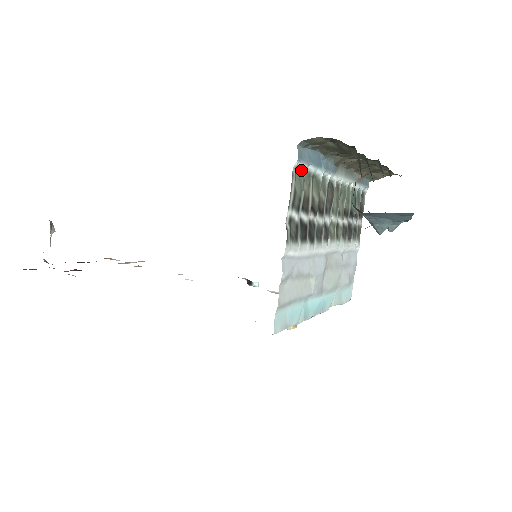
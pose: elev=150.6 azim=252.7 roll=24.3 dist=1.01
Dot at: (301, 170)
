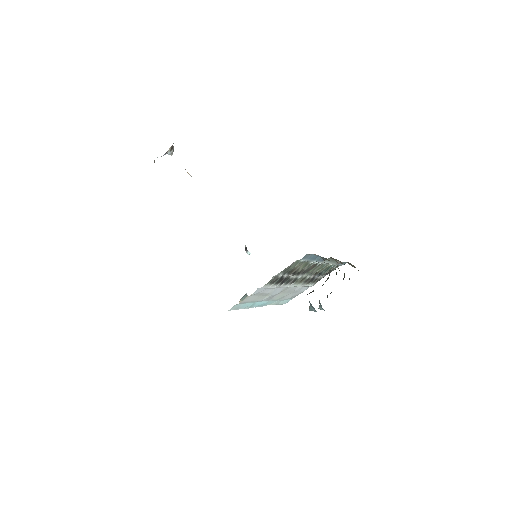
Dot at: (301, 261)
